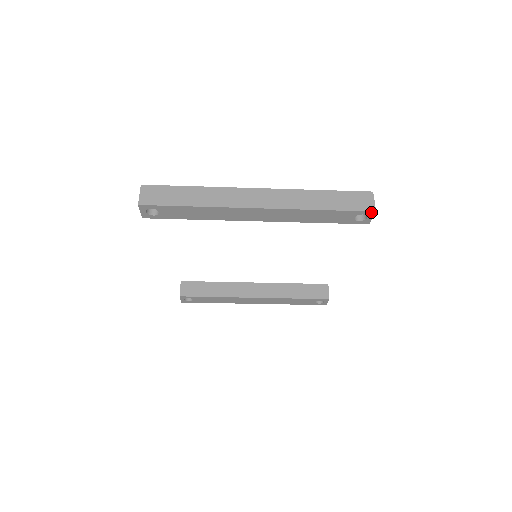
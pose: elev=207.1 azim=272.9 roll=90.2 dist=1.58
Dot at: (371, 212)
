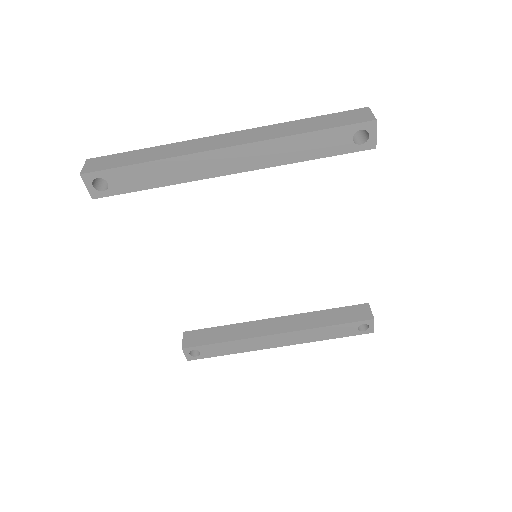
Dot at: (370, 123)
